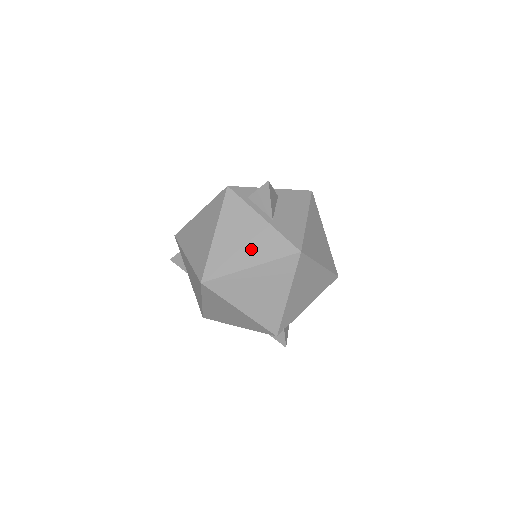
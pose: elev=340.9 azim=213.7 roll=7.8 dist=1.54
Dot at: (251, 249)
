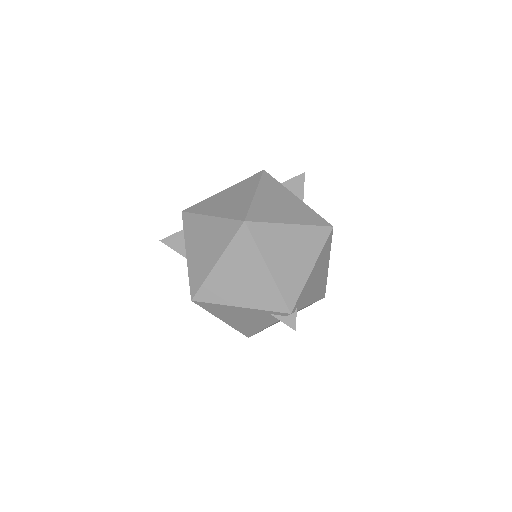
Dot at: (290, 212)
